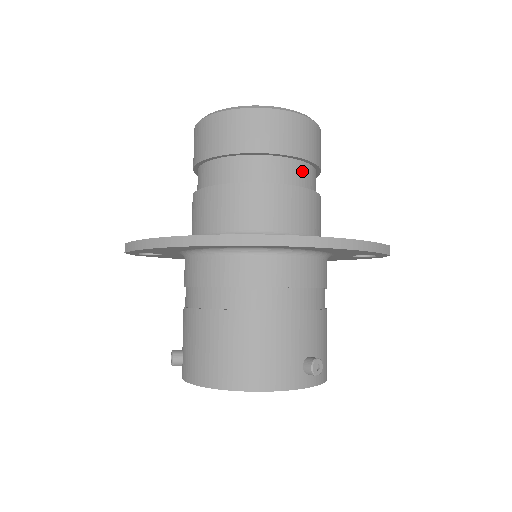
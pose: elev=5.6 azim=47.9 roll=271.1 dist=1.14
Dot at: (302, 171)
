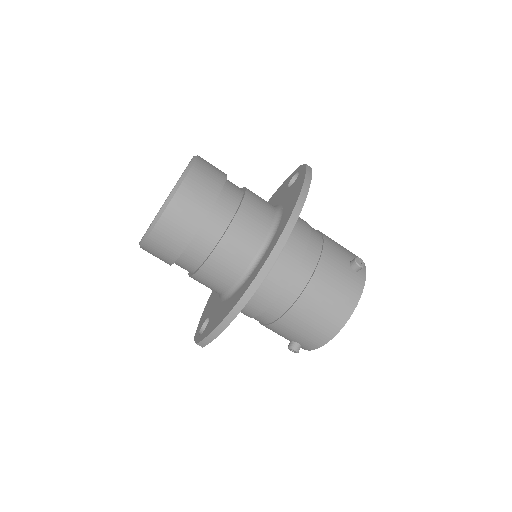
Dot at: (229, 192)
